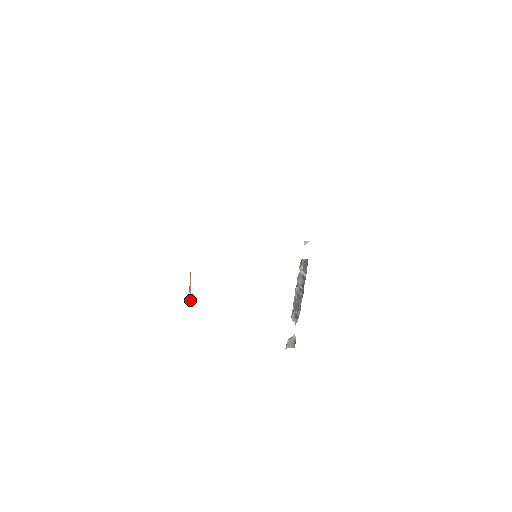
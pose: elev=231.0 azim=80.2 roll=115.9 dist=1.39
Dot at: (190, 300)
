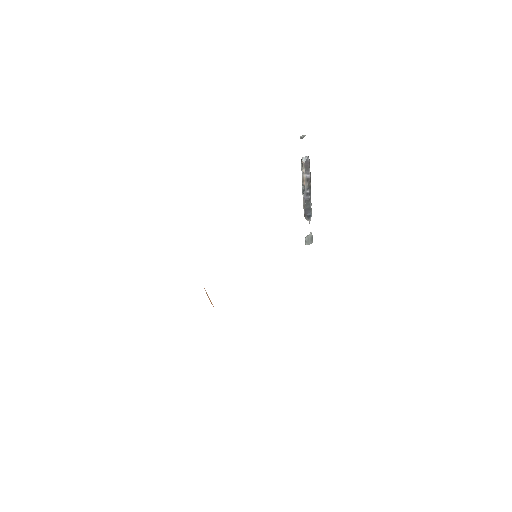
Dot at: occluded
